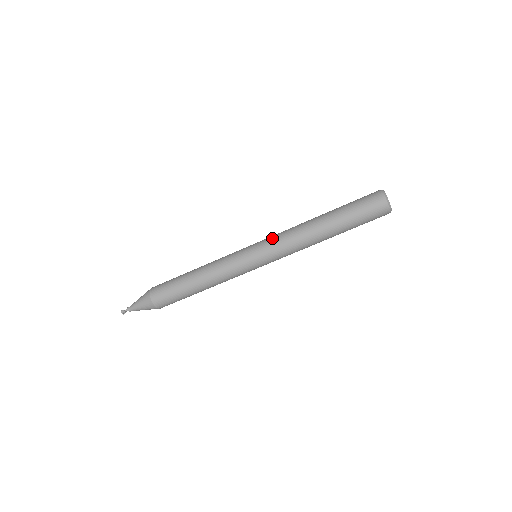
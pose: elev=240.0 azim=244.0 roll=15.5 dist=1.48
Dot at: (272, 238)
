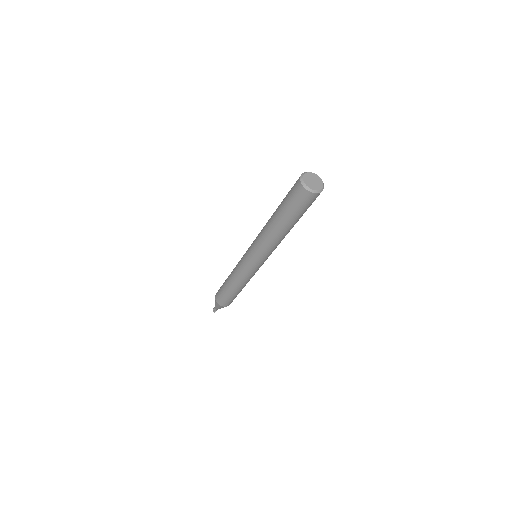
Dot at: occluded
